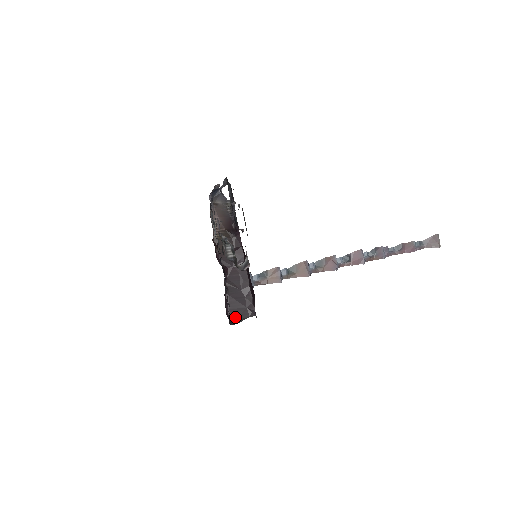
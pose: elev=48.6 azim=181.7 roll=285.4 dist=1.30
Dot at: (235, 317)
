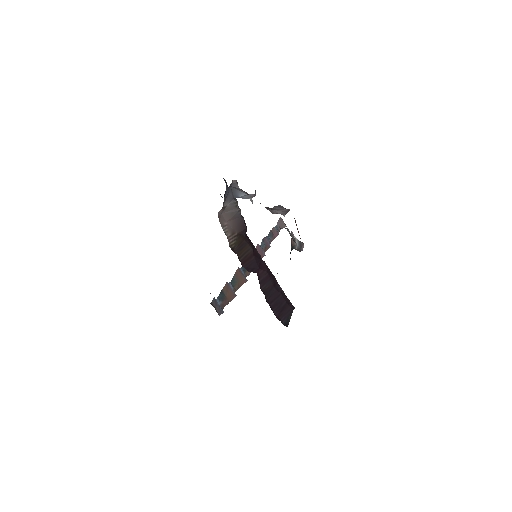
Dot at: (283, 319)
